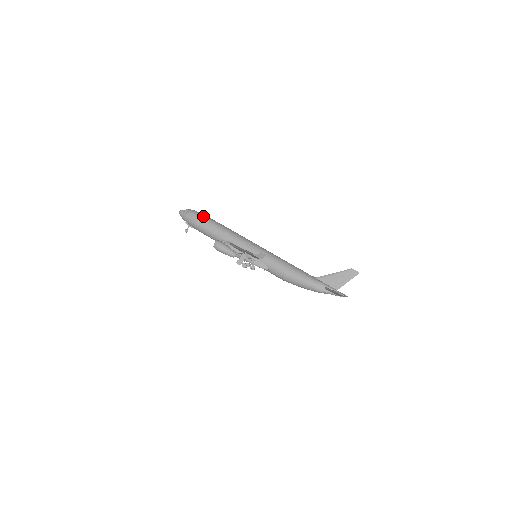
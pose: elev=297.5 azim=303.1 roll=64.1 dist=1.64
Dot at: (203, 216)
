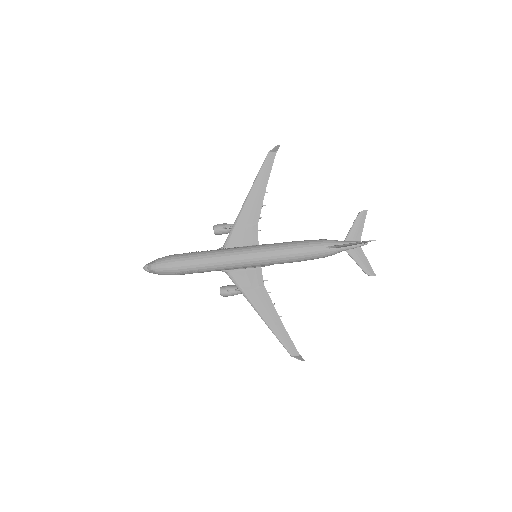
Dot at: (175, 271)
